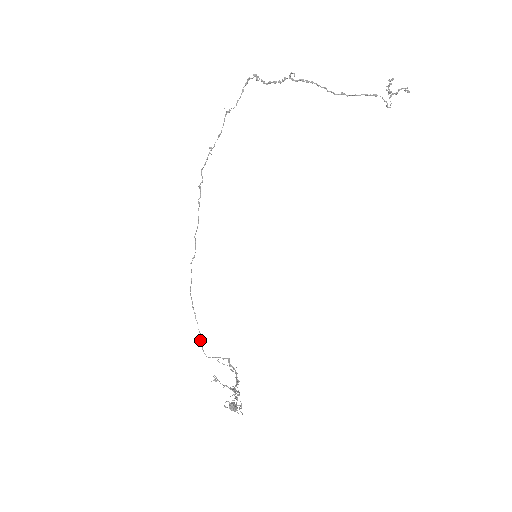
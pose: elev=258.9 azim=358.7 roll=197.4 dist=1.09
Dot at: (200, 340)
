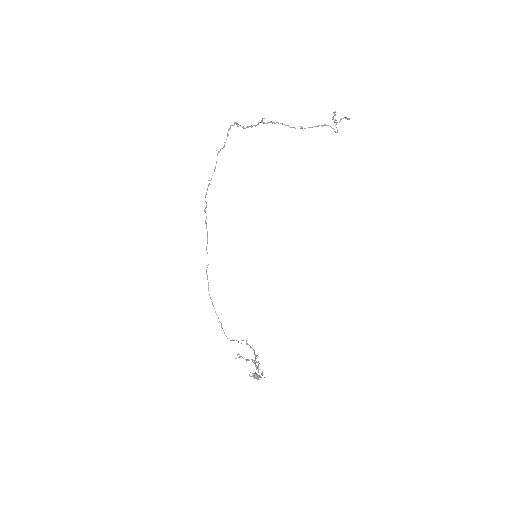
Dot at: occluded
